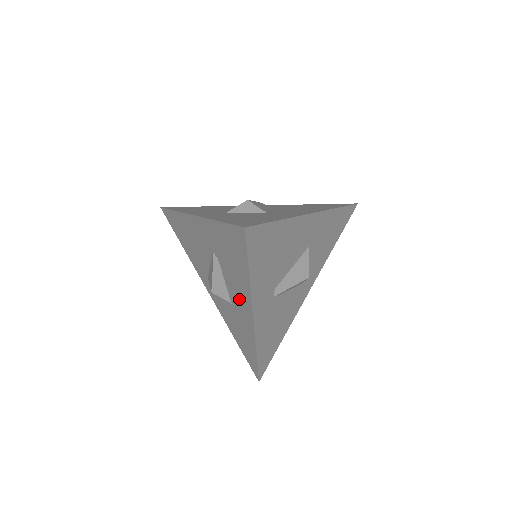
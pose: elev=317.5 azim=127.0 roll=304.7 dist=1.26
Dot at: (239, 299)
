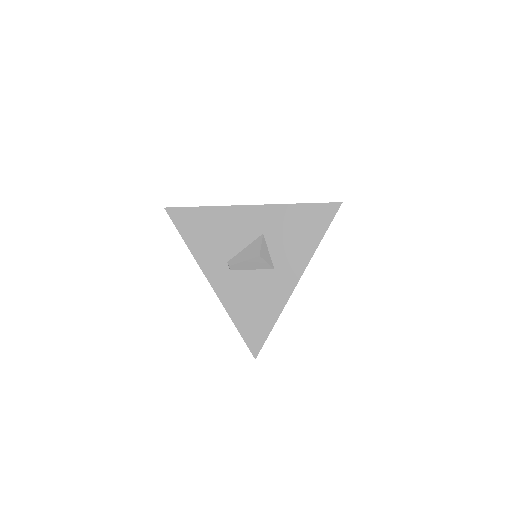
Dot at: occluded
